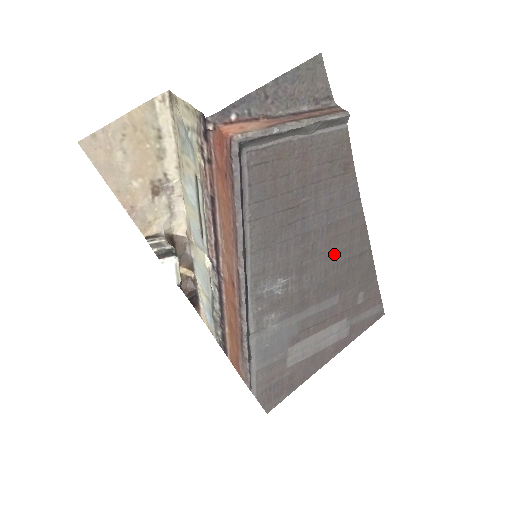
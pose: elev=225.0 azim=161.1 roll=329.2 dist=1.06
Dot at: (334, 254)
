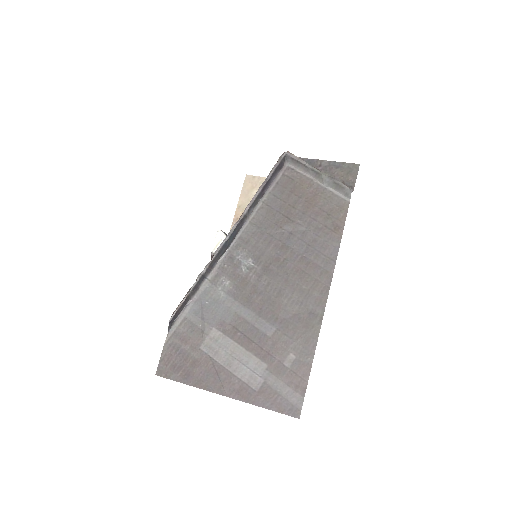
Dot at: (294, 285)
